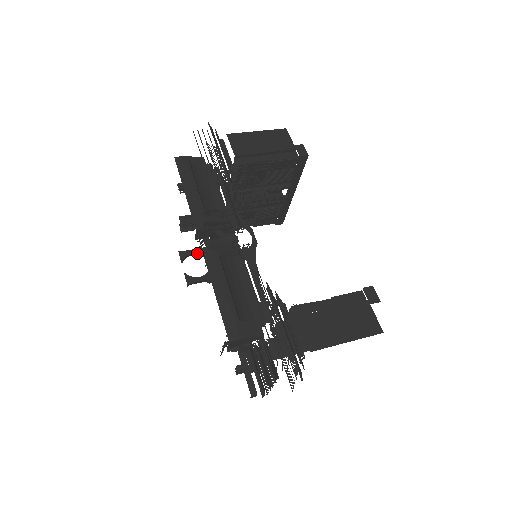
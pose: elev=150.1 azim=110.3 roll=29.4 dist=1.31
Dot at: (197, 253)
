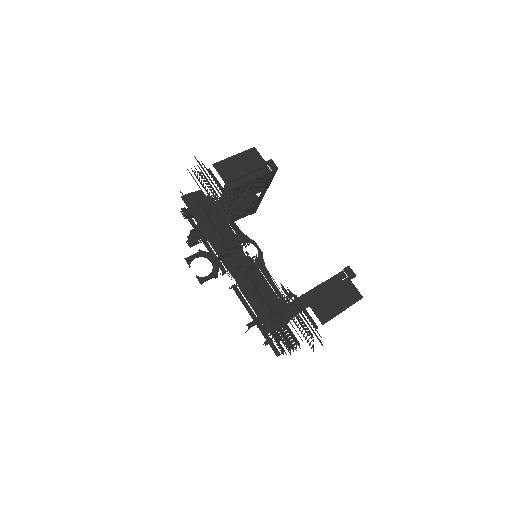
Dot at: (199, 256)
